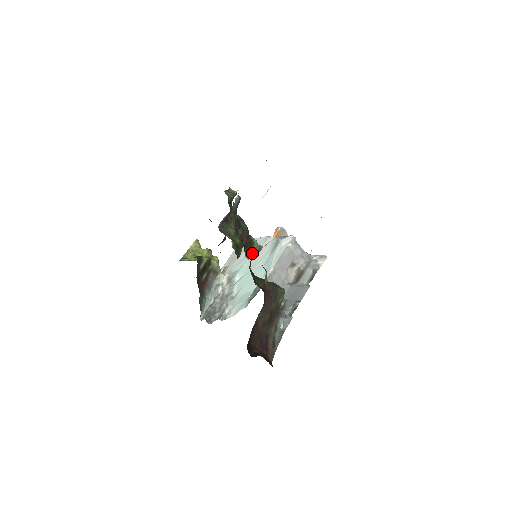
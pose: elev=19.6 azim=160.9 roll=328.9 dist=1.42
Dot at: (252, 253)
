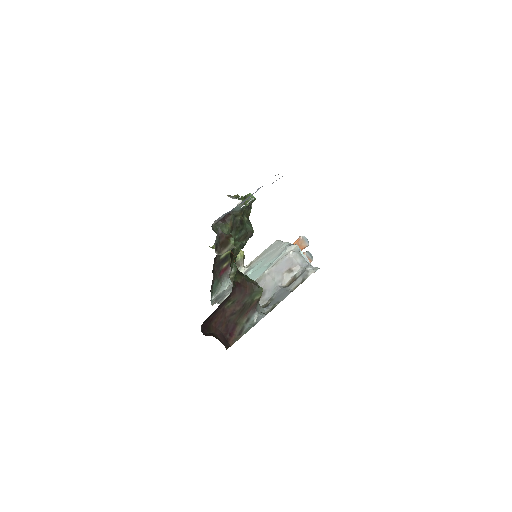
Dot at: (224, 251)
